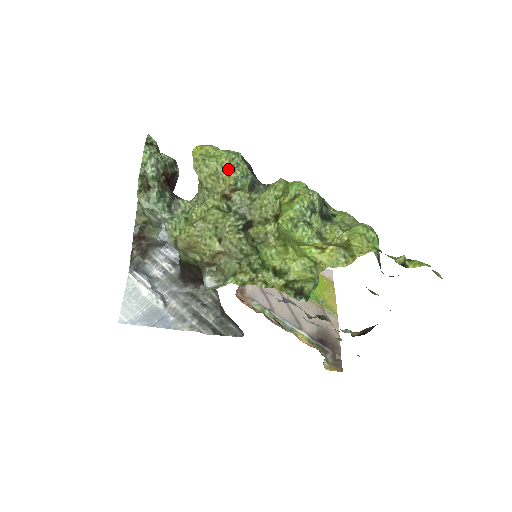
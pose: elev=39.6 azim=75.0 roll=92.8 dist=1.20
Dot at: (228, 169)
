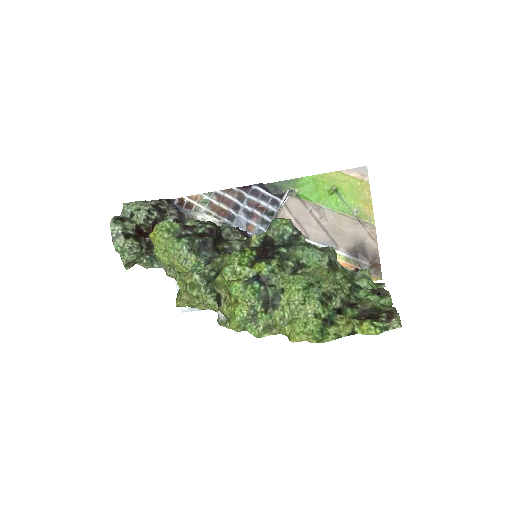
Dot at: (180, 268)
